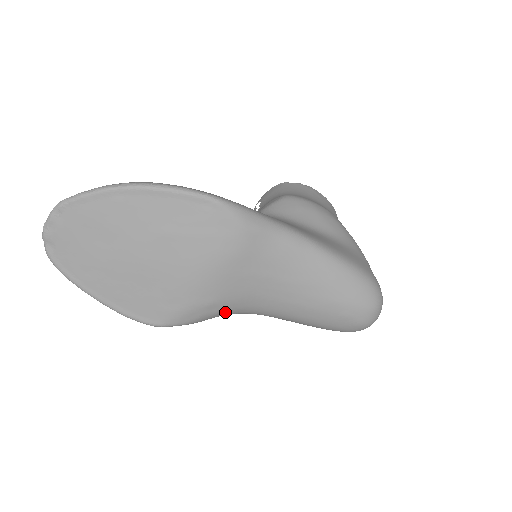
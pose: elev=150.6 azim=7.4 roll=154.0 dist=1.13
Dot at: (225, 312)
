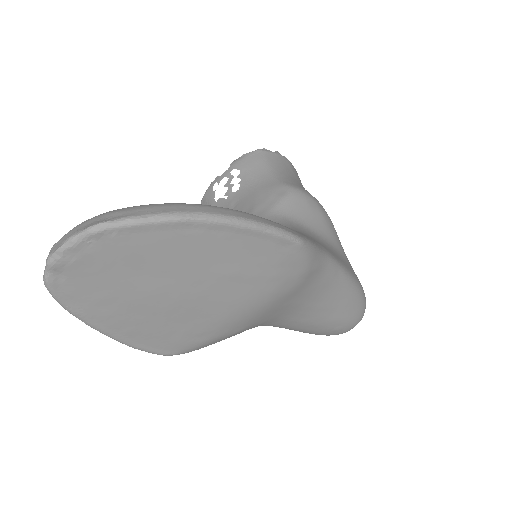
Dot at: occluded
